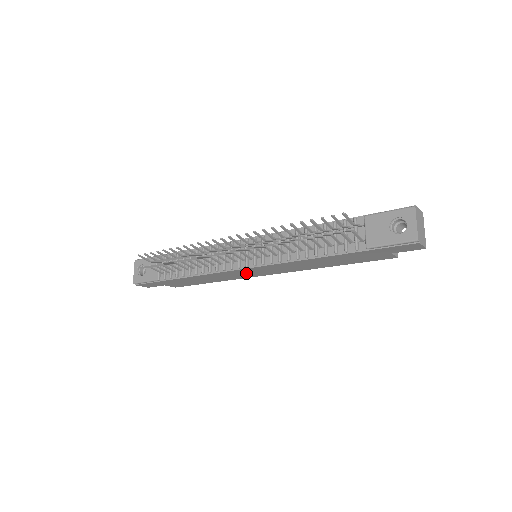
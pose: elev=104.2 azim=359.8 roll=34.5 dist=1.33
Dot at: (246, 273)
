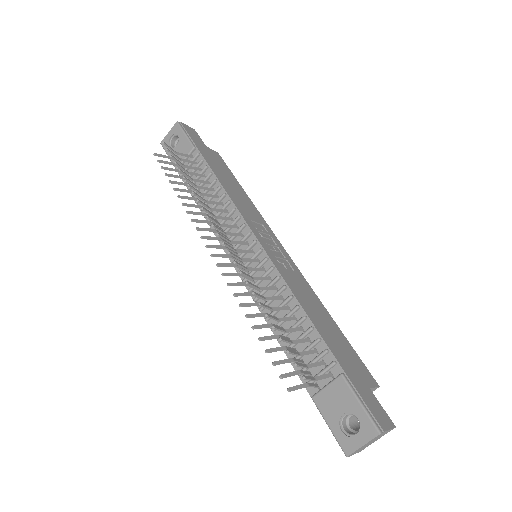
Dot at: occluded
